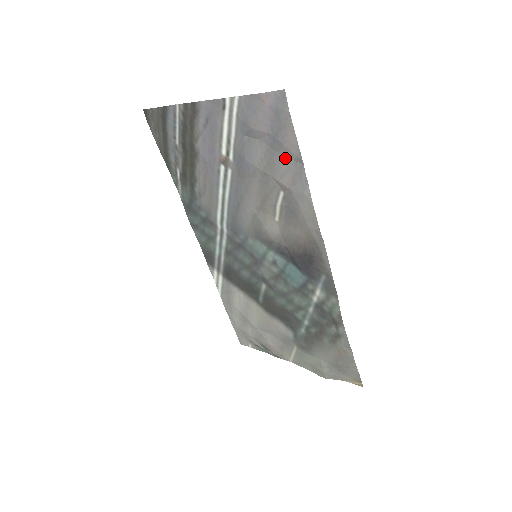
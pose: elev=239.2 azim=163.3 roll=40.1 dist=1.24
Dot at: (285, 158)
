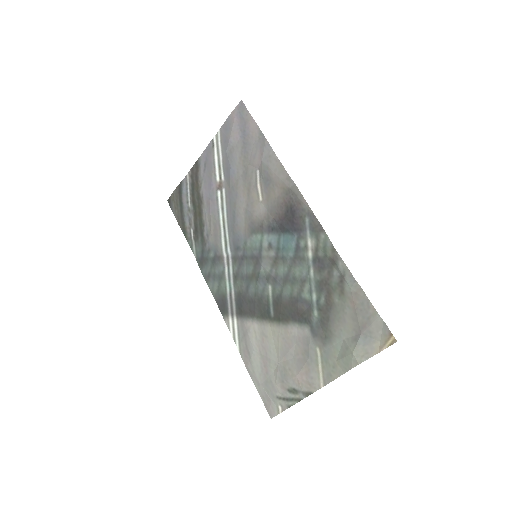
Dot at: (253, 143)
